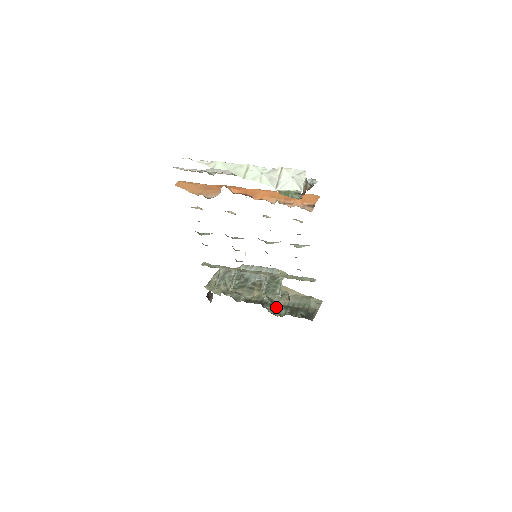
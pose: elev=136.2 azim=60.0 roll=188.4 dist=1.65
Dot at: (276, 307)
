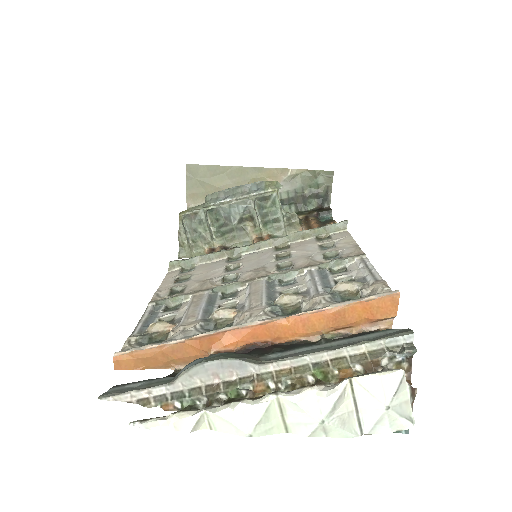
Dot at: occluded
